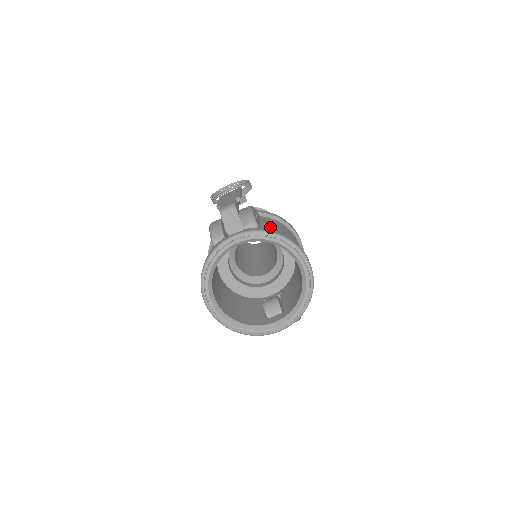
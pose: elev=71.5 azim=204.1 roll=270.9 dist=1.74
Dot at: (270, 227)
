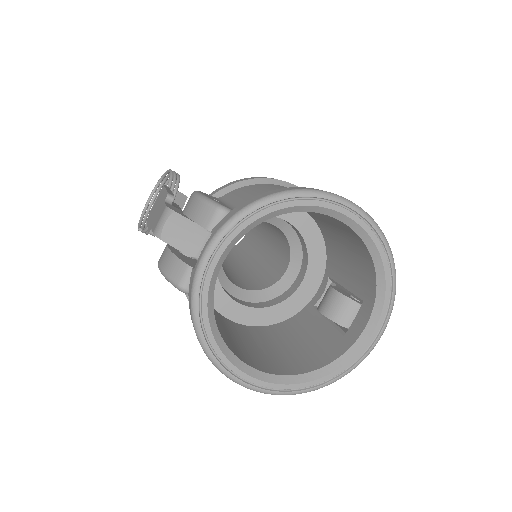
Dot at: (246, 198)
